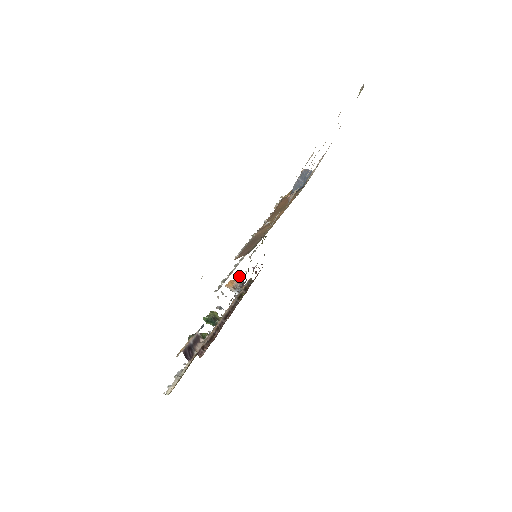
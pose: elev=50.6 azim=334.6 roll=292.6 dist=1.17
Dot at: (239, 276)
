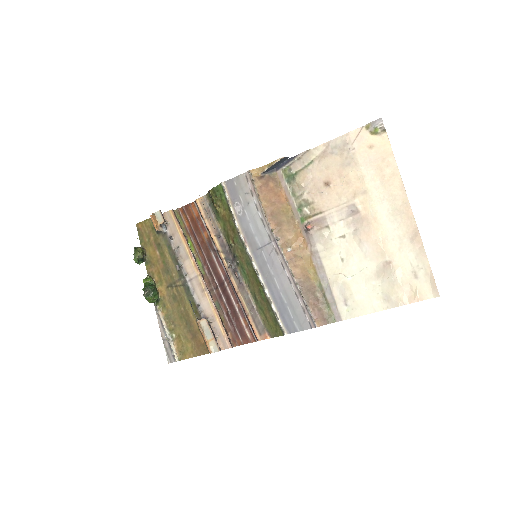
Dot at: (160, 210)
